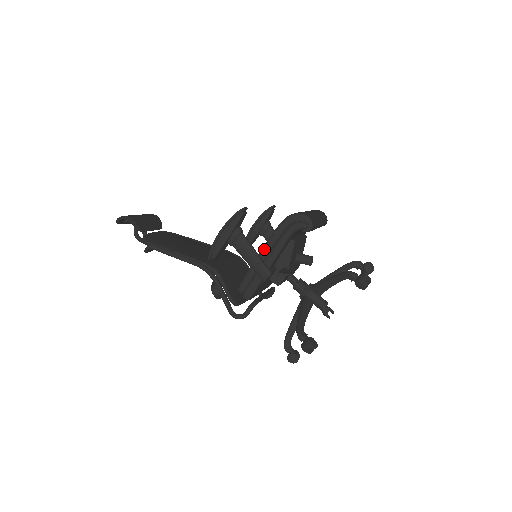
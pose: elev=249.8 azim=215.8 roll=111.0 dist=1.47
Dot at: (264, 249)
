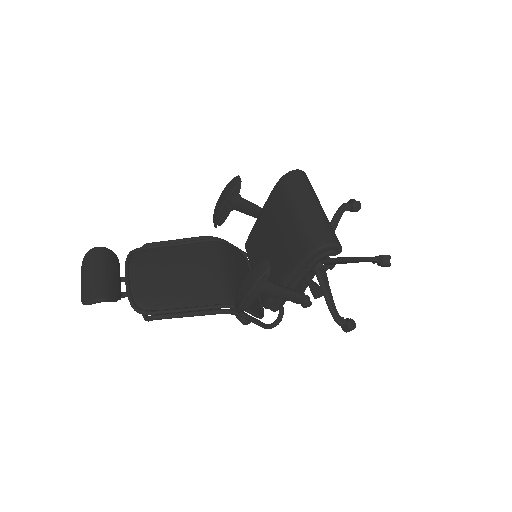
Dot at: (290, 279)
